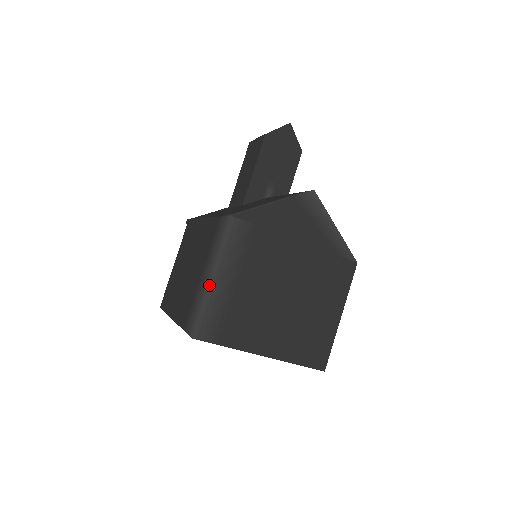
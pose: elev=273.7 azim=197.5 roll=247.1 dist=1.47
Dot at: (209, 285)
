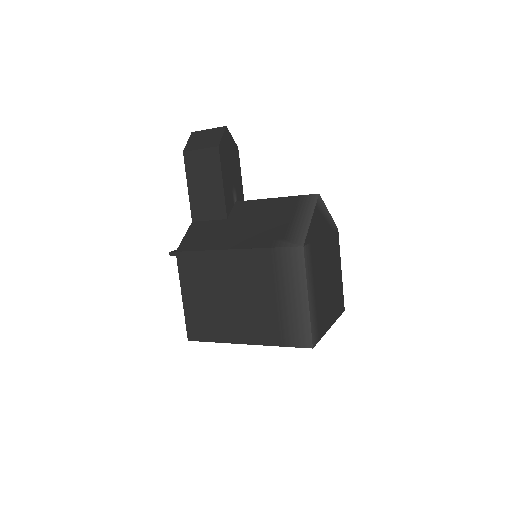
Dot at: (309, 305)
